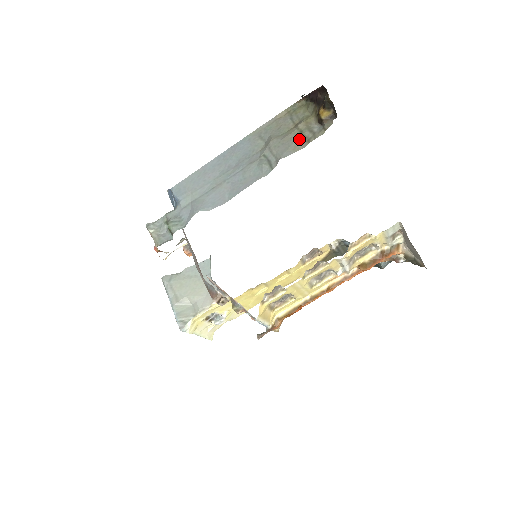
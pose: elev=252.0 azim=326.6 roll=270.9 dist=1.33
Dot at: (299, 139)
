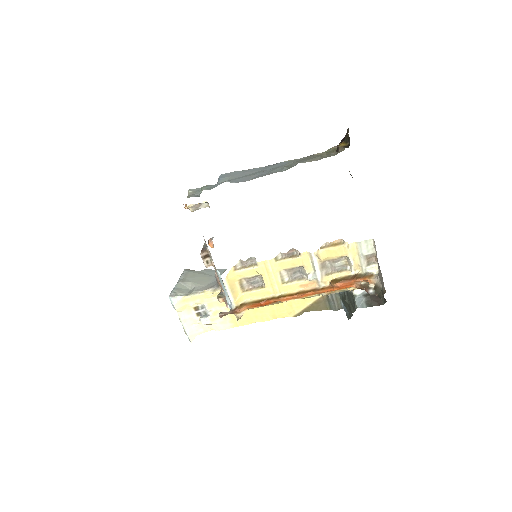
Dot at: (318, 157)
